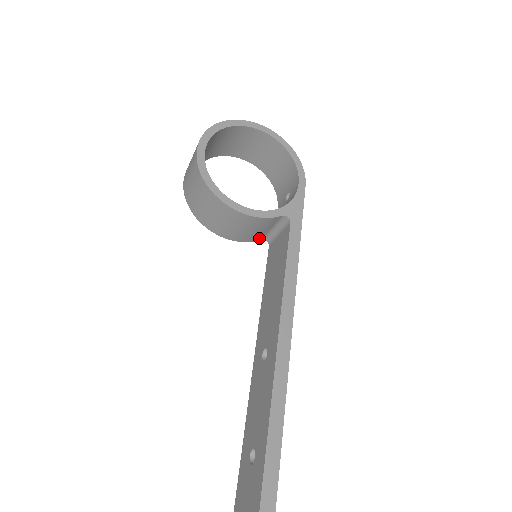
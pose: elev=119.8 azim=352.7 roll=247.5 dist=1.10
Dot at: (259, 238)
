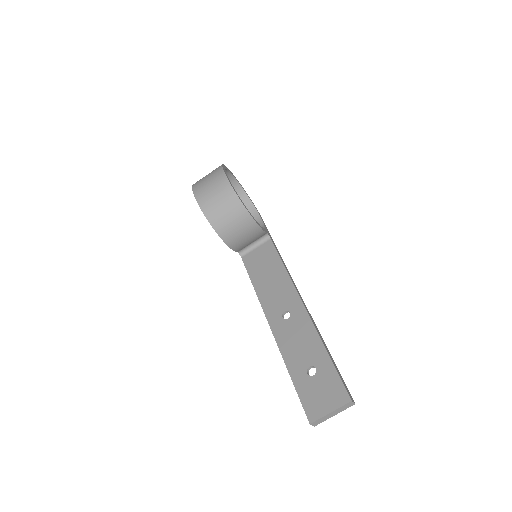
Dot at: (239, 250)
